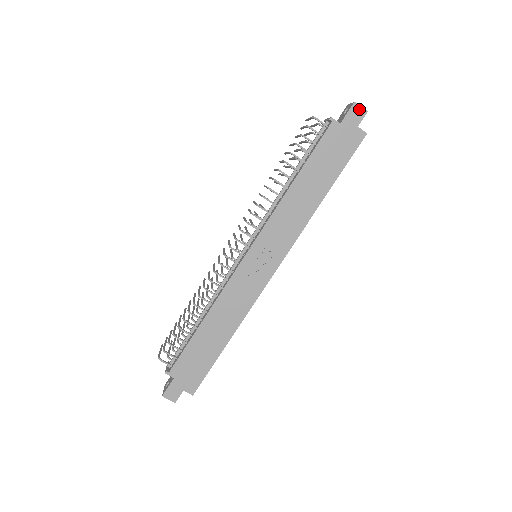
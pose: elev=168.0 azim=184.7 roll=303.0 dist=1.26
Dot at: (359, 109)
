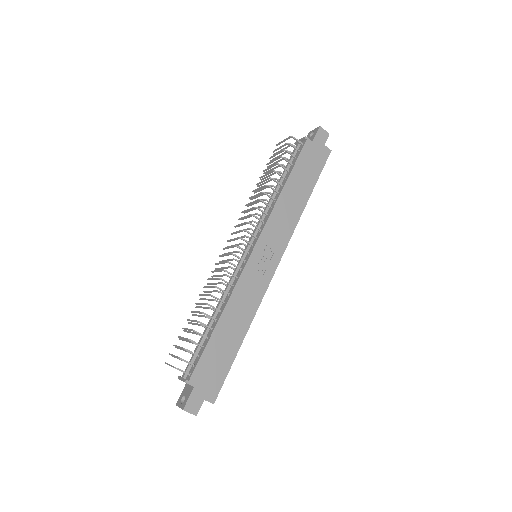
Dot at: (324, 132)
